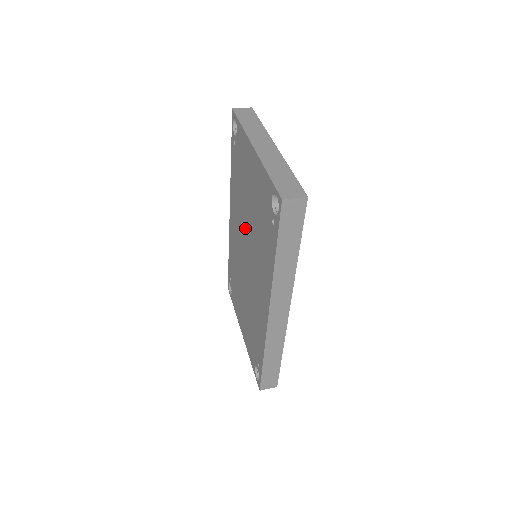
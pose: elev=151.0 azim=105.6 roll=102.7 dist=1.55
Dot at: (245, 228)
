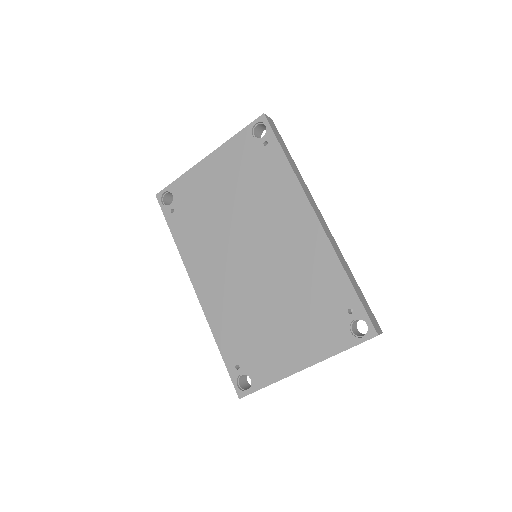
Dot at: (232, 235)
